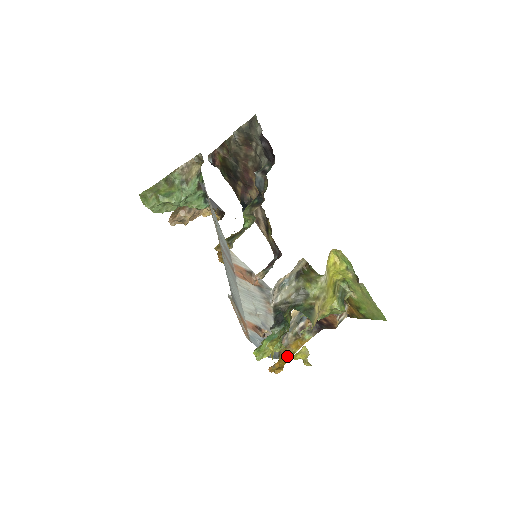
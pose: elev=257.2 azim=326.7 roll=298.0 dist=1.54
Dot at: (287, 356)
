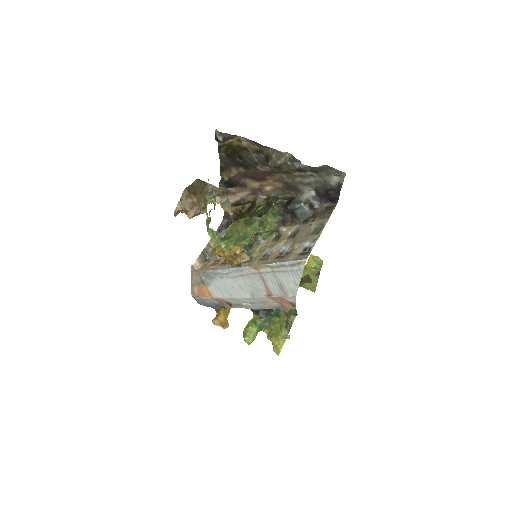
Dot at: occluded
